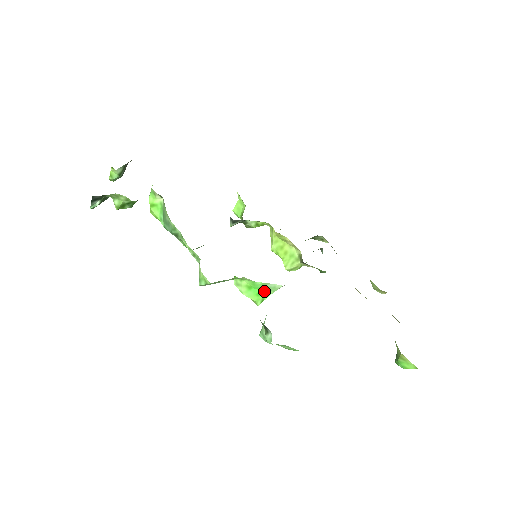
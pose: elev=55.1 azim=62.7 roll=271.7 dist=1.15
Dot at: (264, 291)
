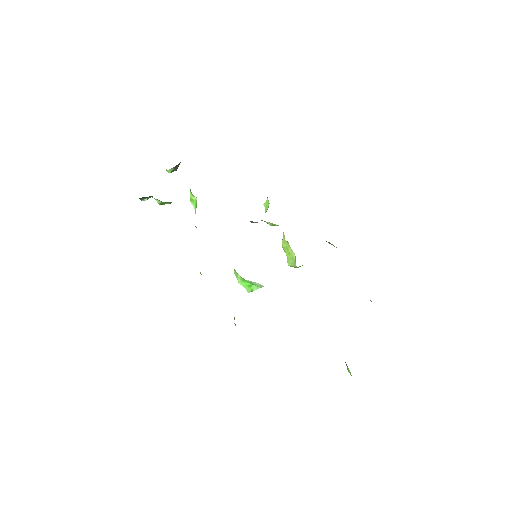
Dot at: (253, 285)
